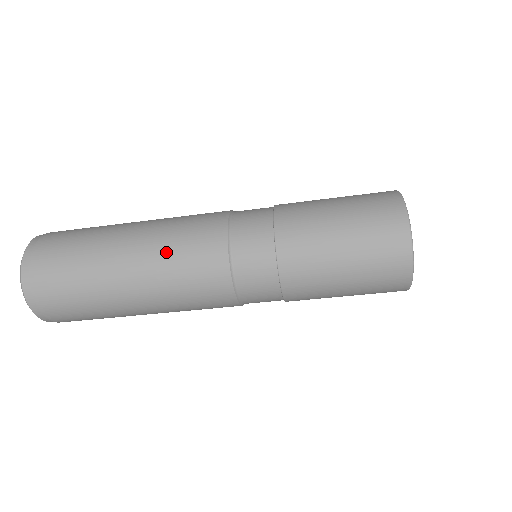
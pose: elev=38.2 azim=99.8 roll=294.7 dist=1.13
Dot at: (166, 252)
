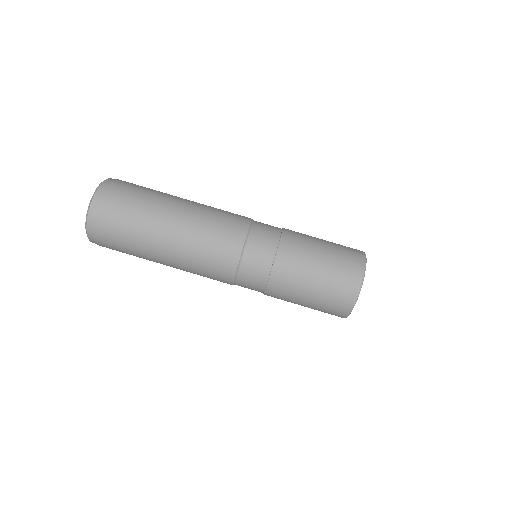
Dot at: (200, 233)
